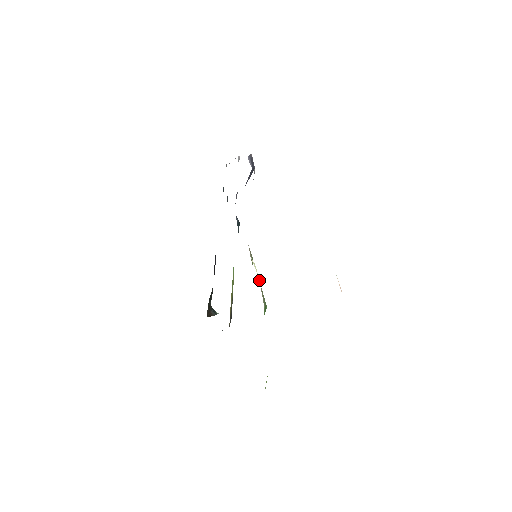
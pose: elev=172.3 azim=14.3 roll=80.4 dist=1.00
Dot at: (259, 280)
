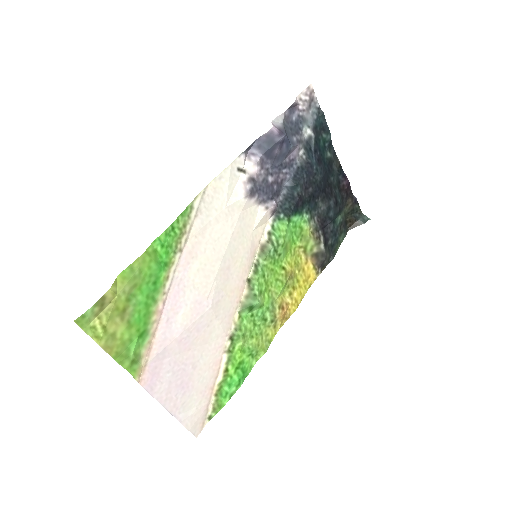
Dot at: (247, 284)
